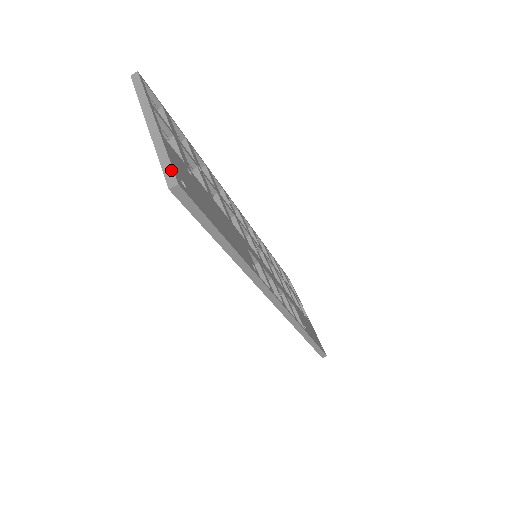
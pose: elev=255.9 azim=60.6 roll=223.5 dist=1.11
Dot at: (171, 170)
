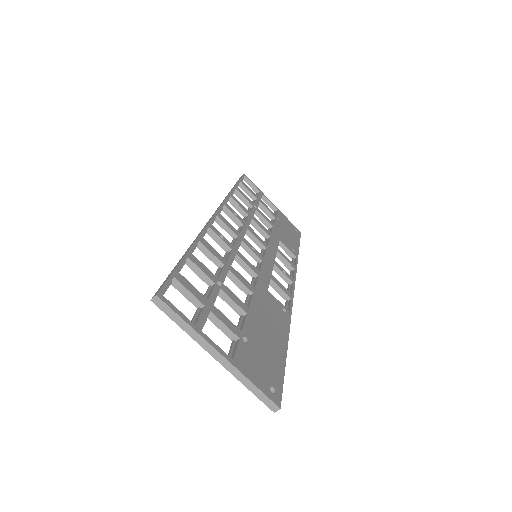
Dot at: (267, 399)
